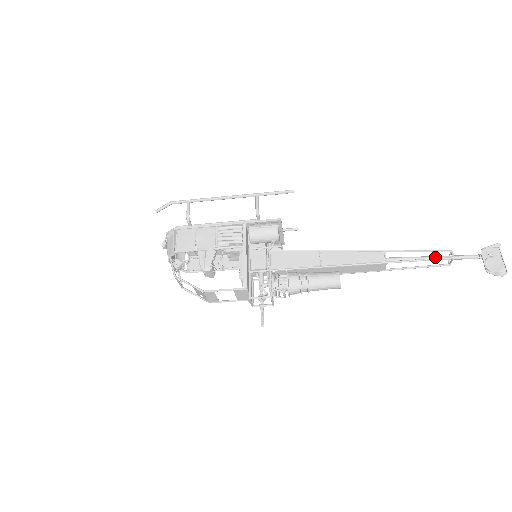
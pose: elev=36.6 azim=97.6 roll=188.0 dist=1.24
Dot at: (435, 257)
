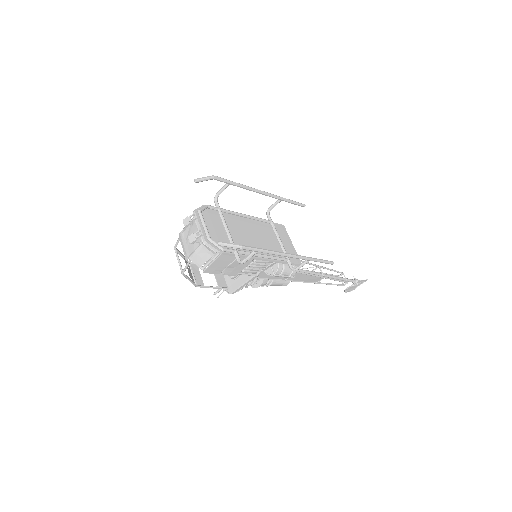
Dot at: (339, 279)
